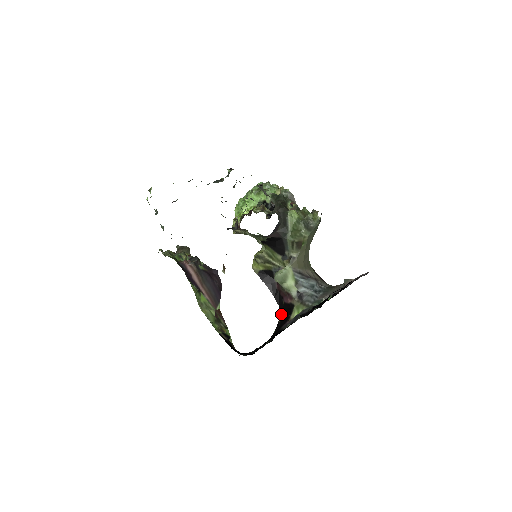
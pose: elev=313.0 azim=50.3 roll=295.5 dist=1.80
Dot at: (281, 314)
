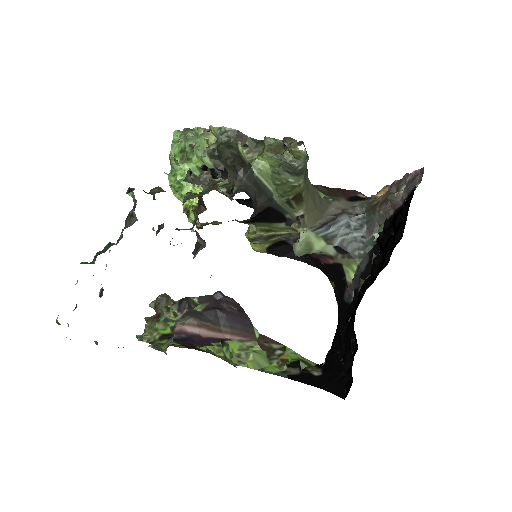
Dot at: (330, 278)
